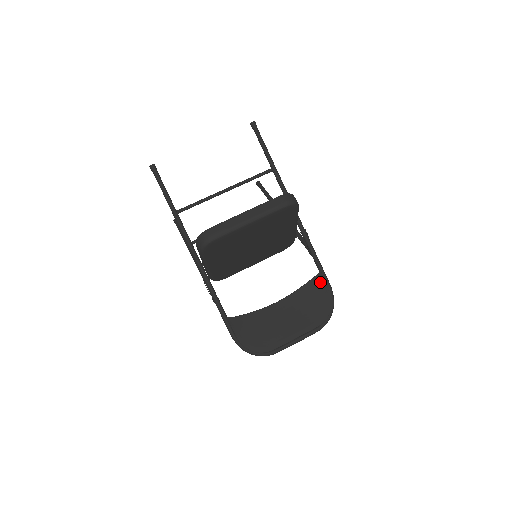
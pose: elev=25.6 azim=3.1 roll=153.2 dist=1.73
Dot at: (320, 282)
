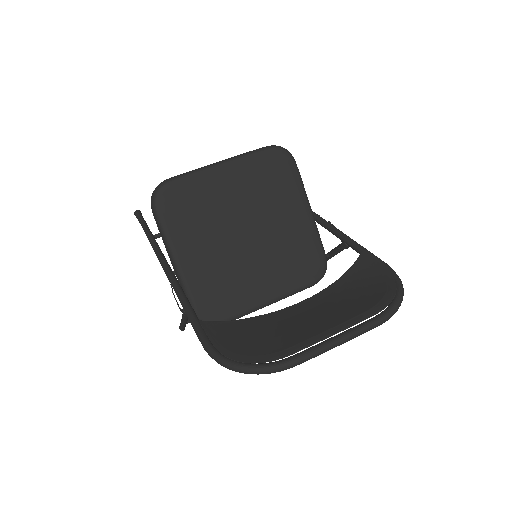
Dot at: (366, 264)
